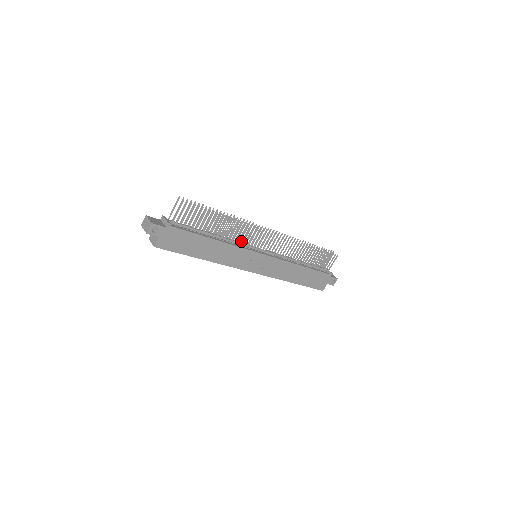
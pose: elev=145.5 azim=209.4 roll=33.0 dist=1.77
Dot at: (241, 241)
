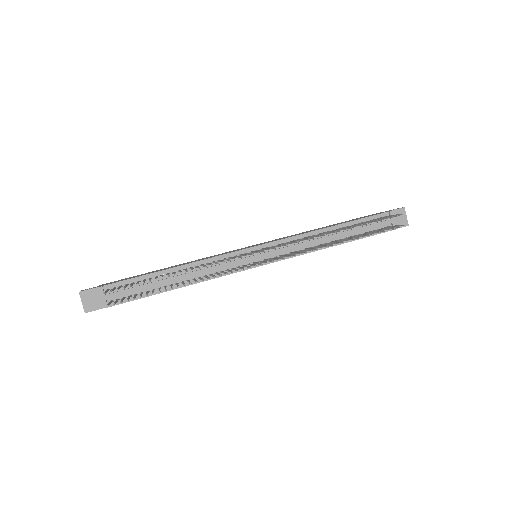
Dot at: (221, 271)
